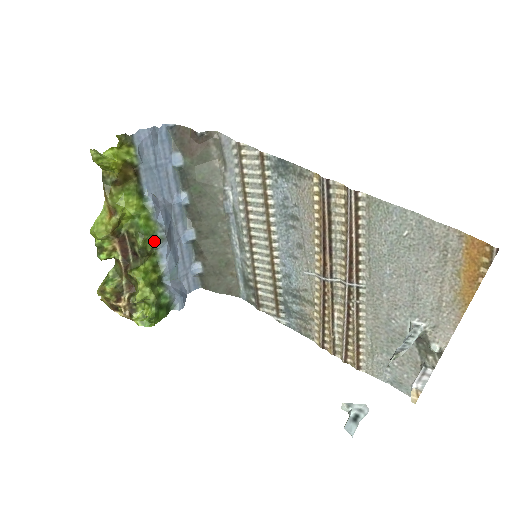
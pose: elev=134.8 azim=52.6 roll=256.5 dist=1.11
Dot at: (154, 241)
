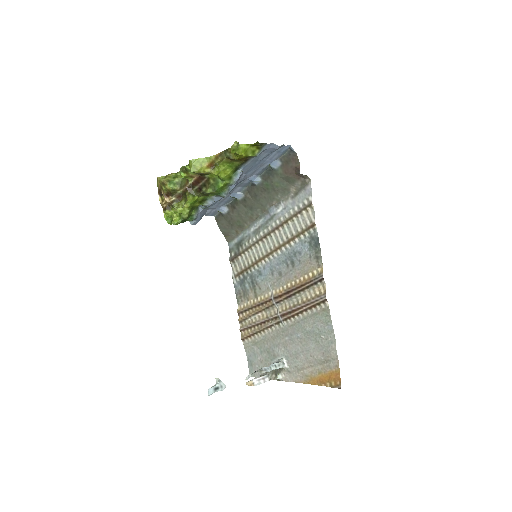
Dot at: (217, 194)
